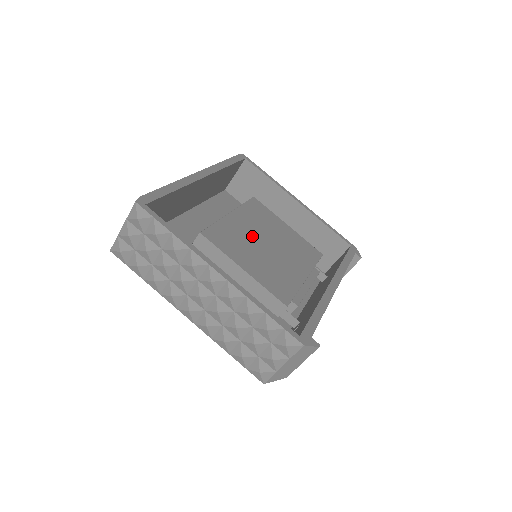
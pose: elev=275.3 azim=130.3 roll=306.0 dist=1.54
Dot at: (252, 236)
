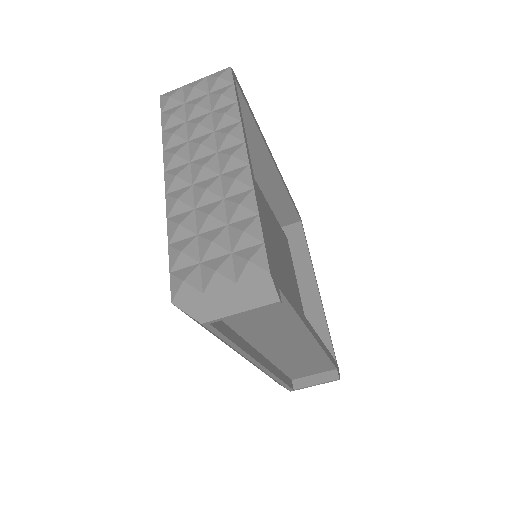
Dot at: (272, 230)
